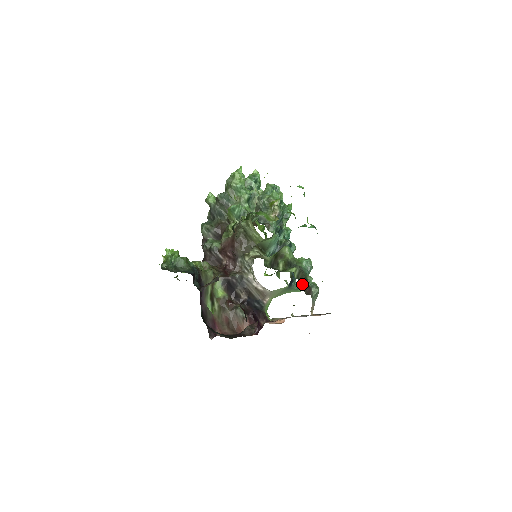
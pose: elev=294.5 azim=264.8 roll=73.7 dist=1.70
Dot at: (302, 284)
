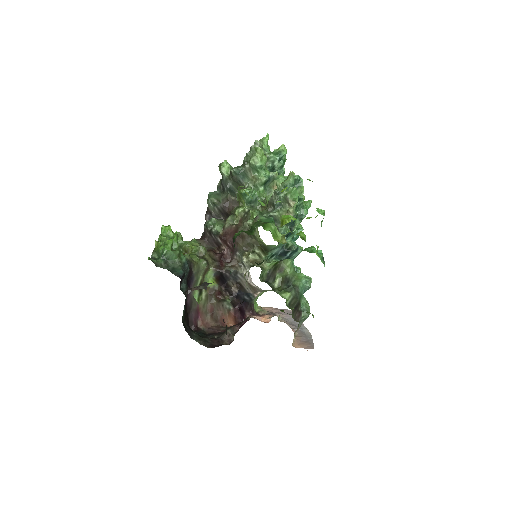
Dot at: (293, 309)
